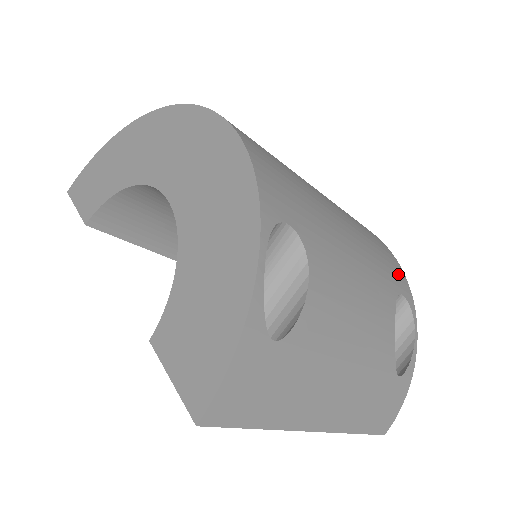
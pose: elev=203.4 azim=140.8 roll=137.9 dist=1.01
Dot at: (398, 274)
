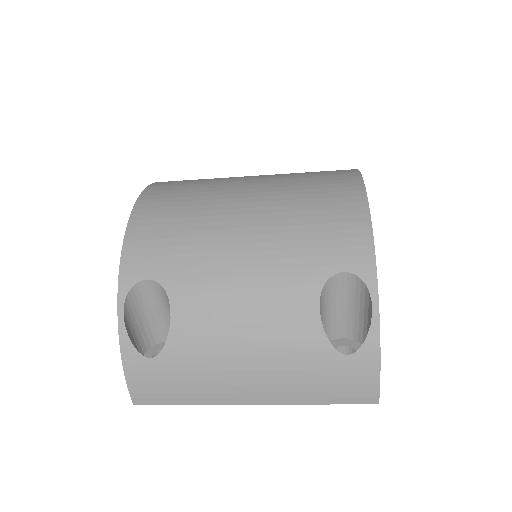
Dot at: (349, 247)
